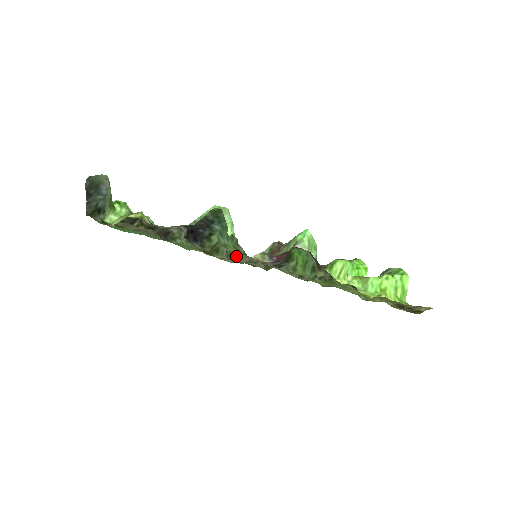
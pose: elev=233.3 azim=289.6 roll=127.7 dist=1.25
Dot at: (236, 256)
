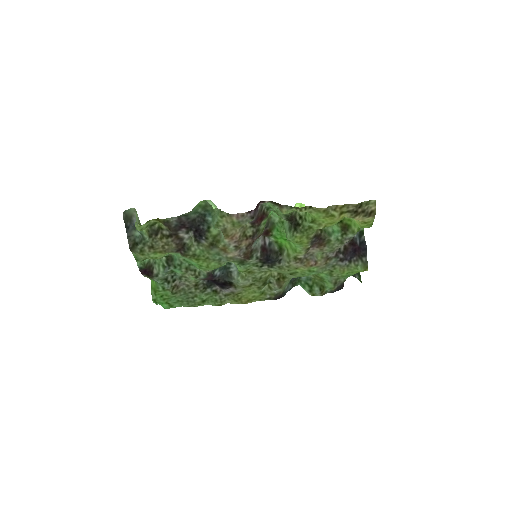
Dot at: (228, 230)
